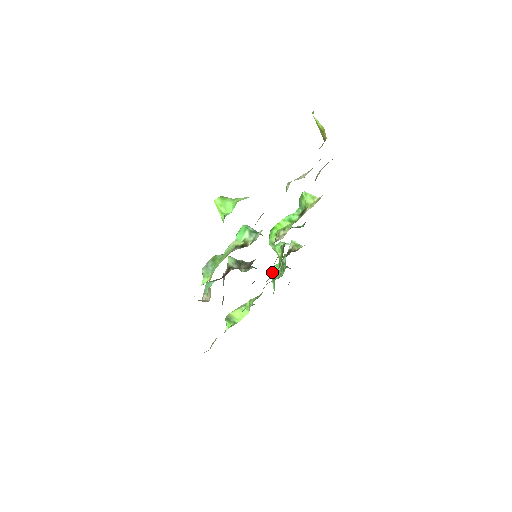
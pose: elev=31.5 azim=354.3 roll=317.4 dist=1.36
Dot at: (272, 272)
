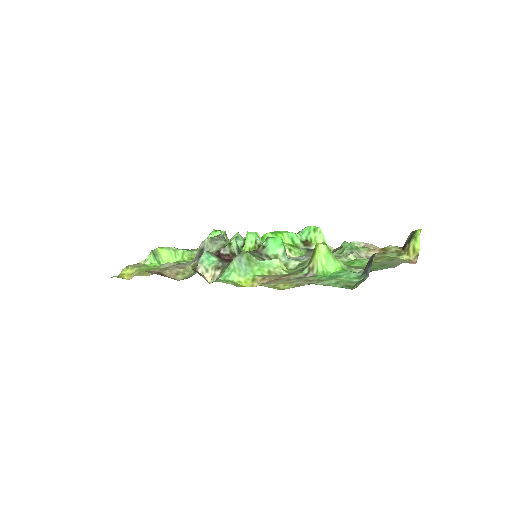
Dot at: (214, 235)
